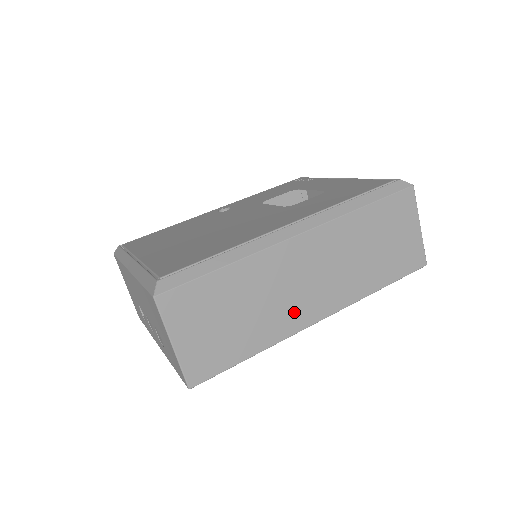
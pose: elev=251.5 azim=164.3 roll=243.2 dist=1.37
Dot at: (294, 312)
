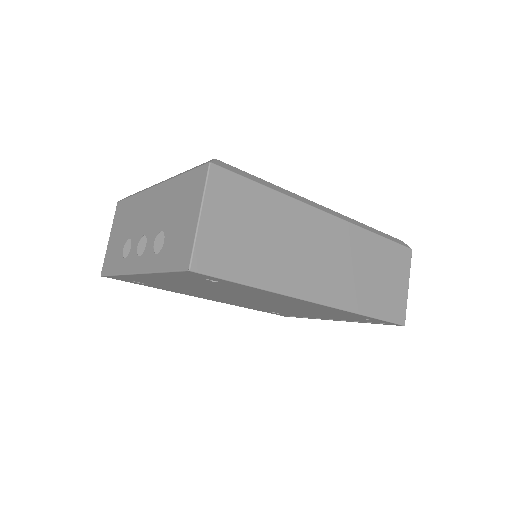
Dot at: (301, 275)
